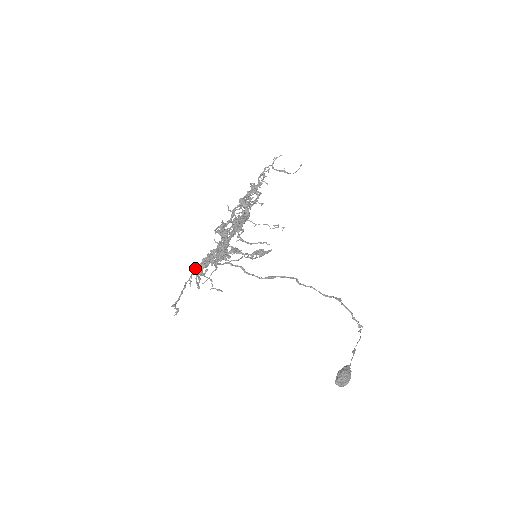
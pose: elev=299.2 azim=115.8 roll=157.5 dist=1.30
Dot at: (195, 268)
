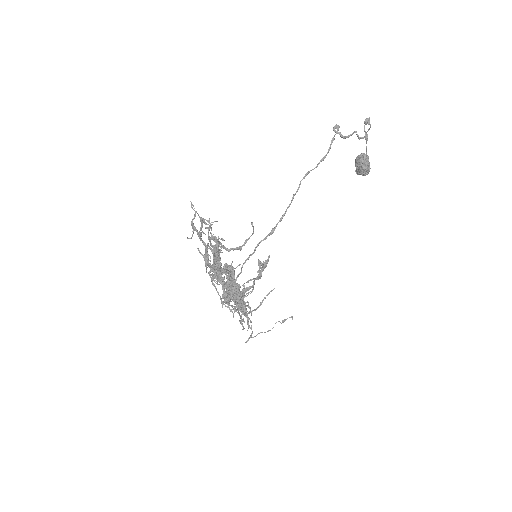
Dot at: occluded
